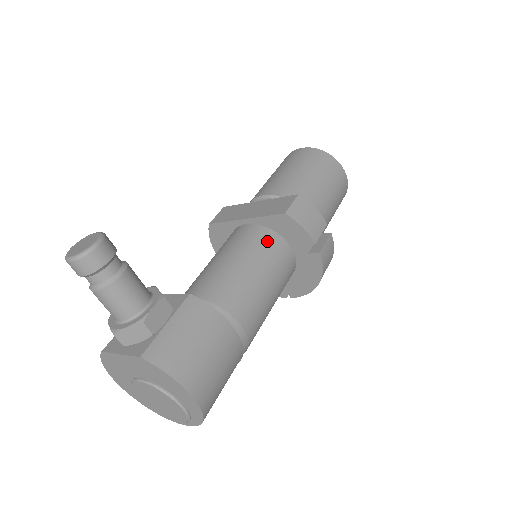
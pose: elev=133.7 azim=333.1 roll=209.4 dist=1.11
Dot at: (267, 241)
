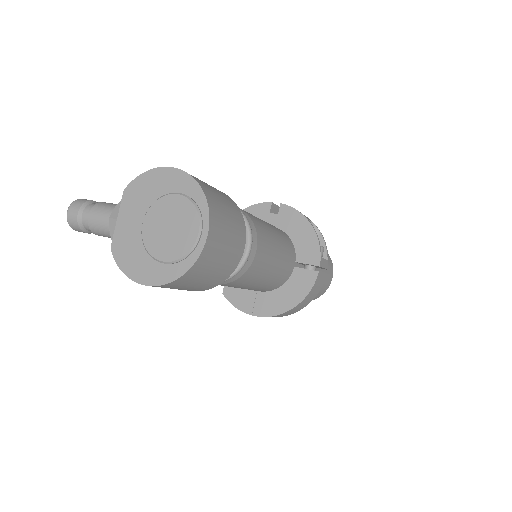
Dot at: occluded
